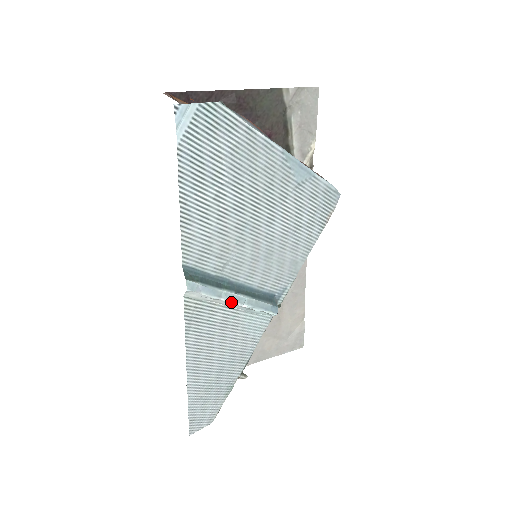
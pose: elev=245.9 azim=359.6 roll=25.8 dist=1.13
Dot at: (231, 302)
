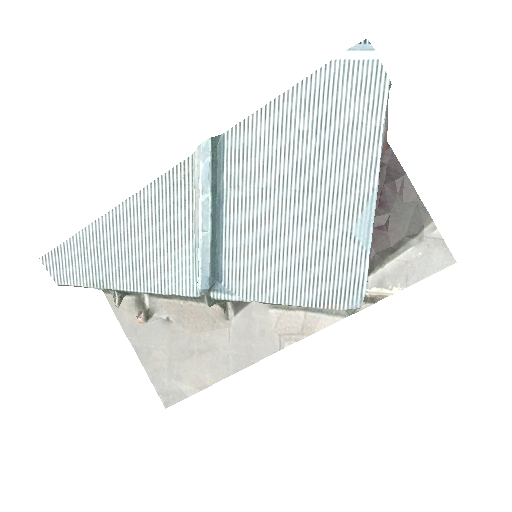
Dot at: (200, 210)
